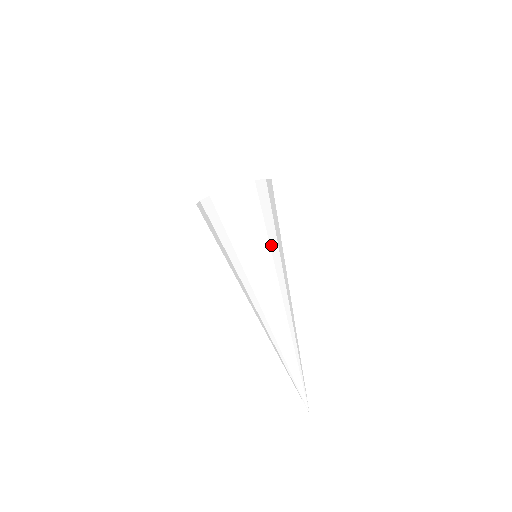
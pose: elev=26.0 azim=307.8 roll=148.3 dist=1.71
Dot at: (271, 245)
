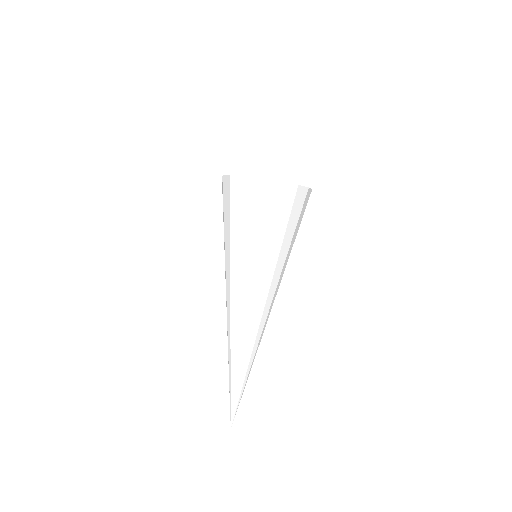
Dot at: (242, 251)
